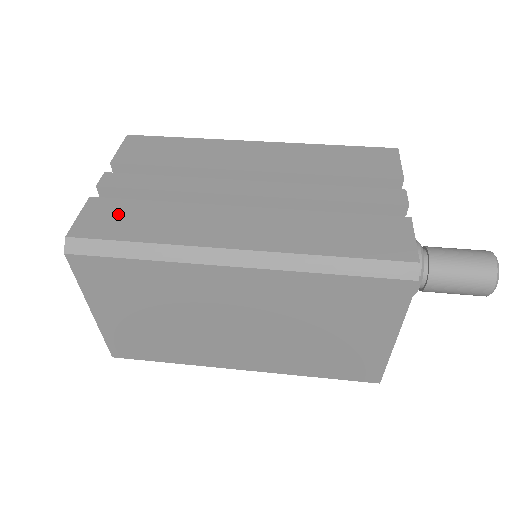
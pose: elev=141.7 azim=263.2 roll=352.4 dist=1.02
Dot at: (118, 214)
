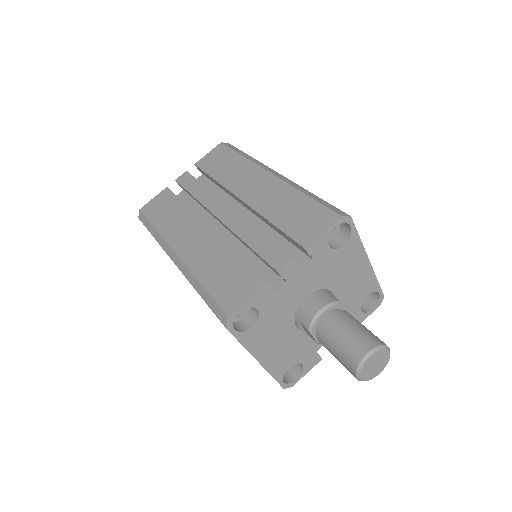
Dot at: (164, 204)
